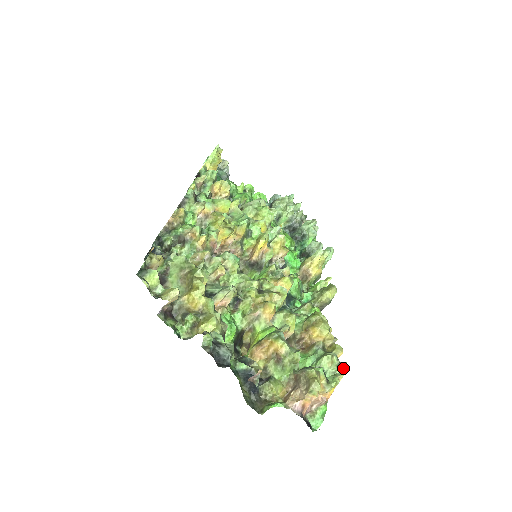
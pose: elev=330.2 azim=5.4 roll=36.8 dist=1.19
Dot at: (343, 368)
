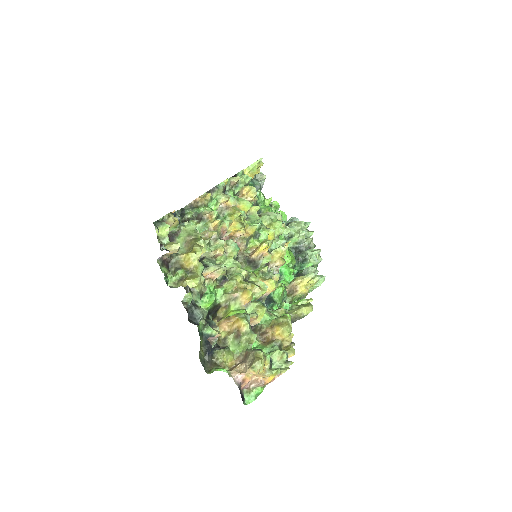
Dot at: (288, 365)
